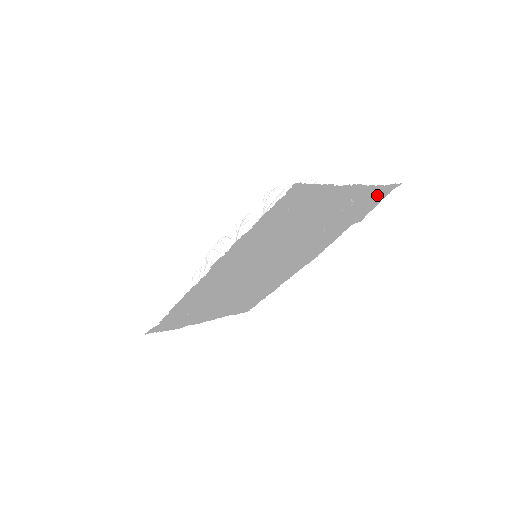
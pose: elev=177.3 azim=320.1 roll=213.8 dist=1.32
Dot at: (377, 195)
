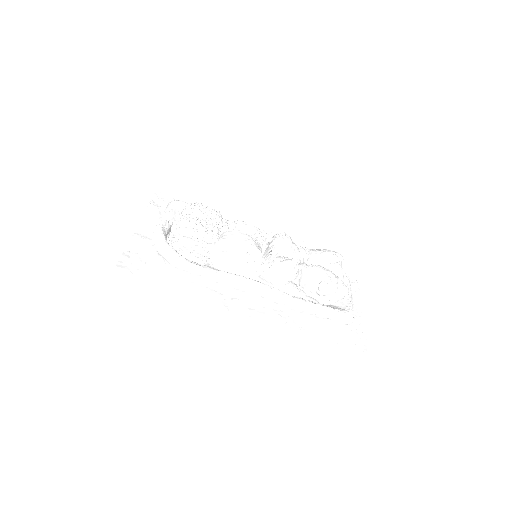
Dot at: (348, 272)
